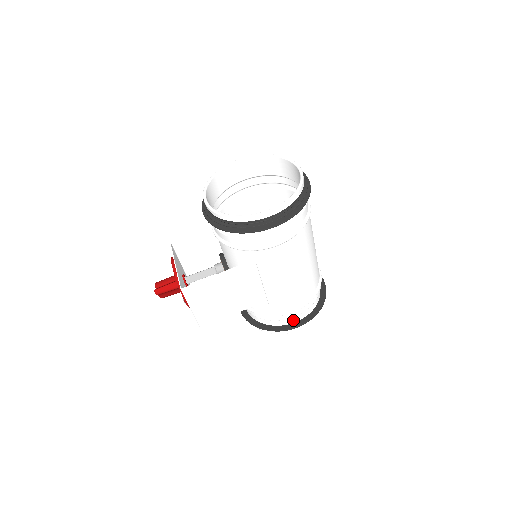
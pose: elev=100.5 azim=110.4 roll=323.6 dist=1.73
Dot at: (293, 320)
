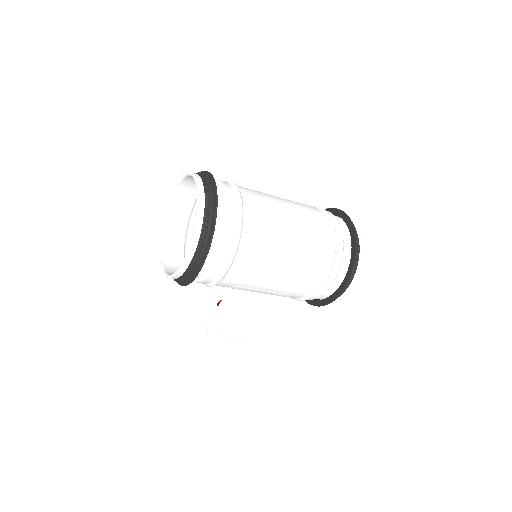
Dot at: (334, 288)
